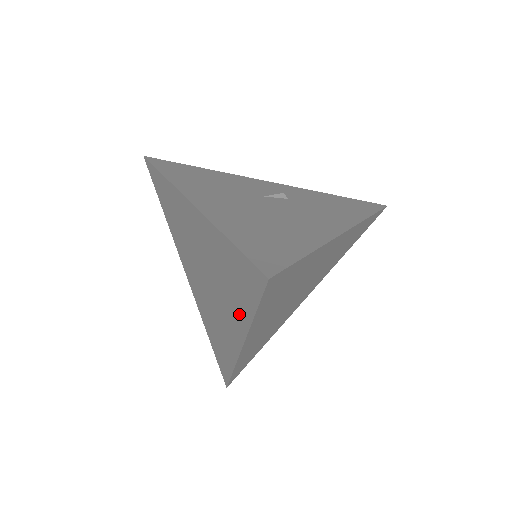
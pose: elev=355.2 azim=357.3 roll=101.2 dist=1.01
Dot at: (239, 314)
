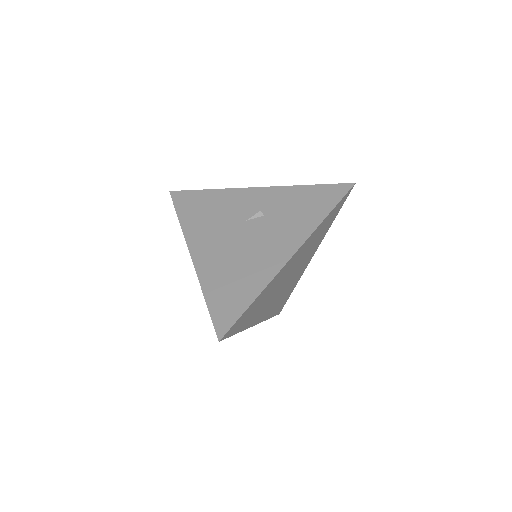
Dot at: occluded
